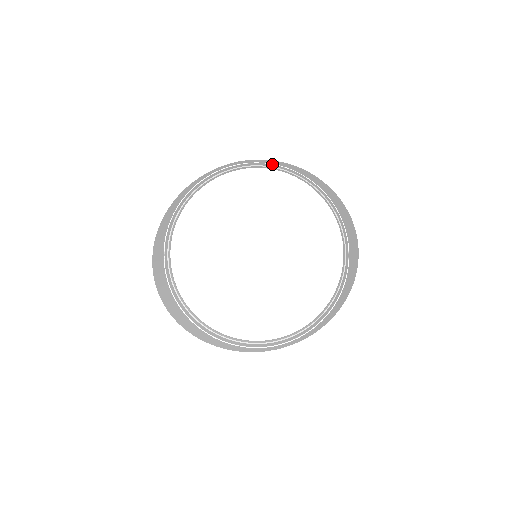
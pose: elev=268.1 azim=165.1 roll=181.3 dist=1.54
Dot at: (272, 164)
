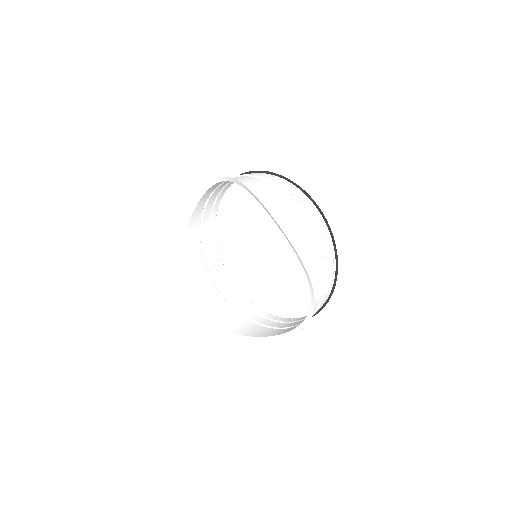
Dot at: occluded
